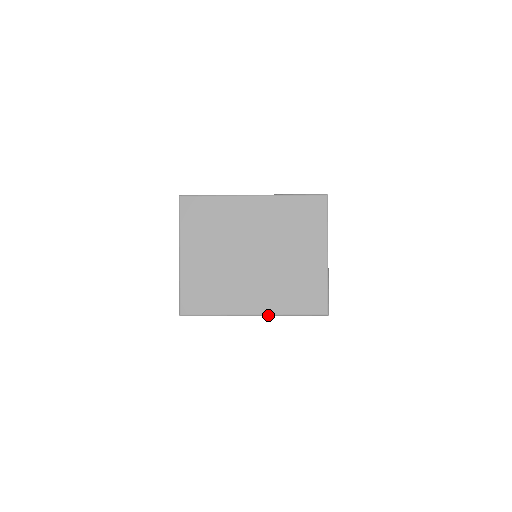
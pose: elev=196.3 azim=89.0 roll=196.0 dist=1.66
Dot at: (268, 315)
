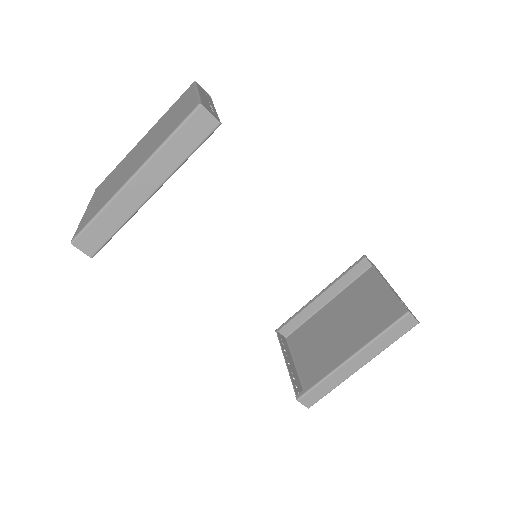
Dot at: (145, 163)
